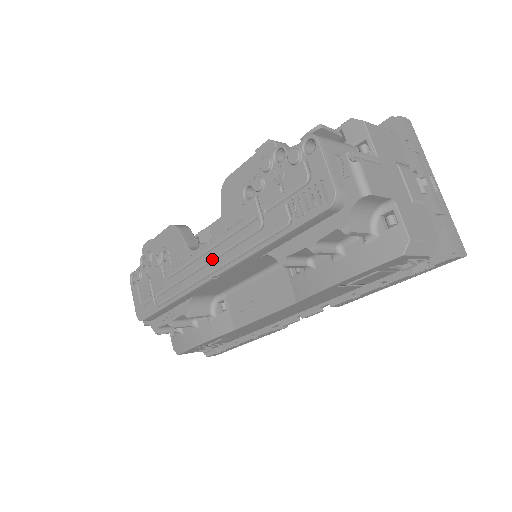
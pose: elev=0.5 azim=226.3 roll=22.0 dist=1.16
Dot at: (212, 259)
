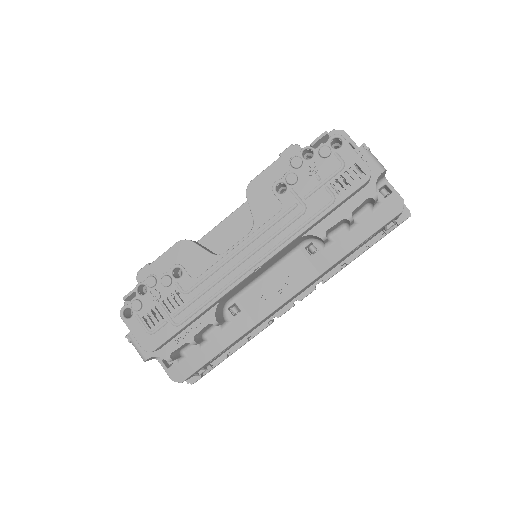
Dot at: (250, 254)
